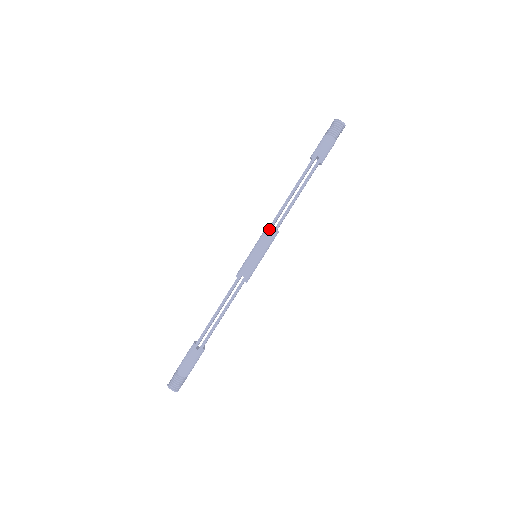
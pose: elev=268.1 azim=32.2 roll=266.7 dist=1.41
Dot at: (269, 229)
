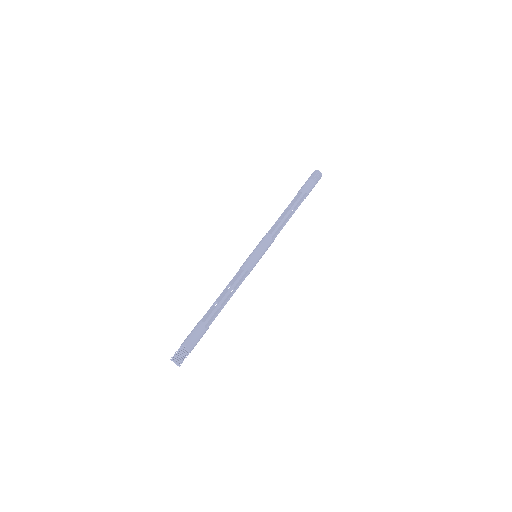
Dot at: (270, 237)
